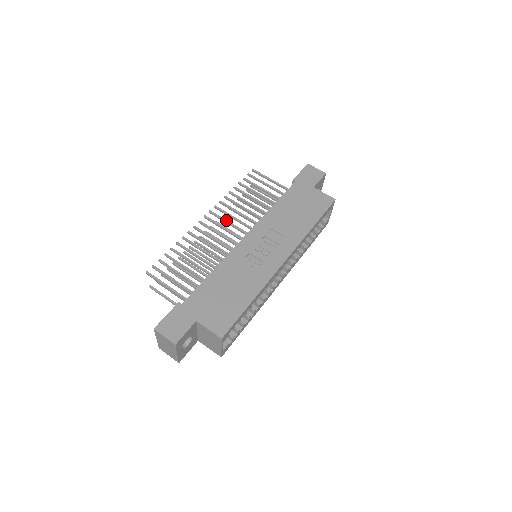
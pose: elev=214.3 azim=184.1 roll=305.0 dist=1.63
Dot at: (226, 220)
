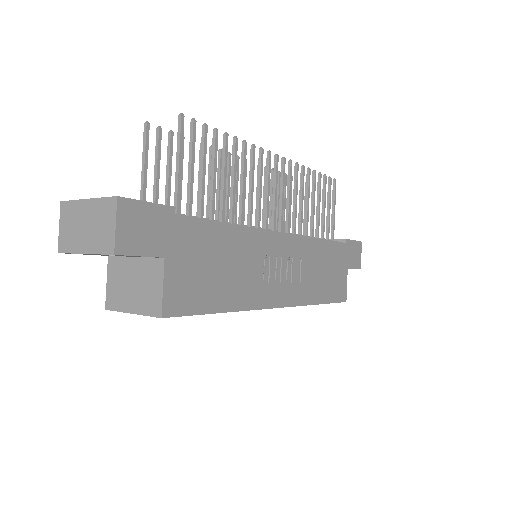
Dot at: occluded
